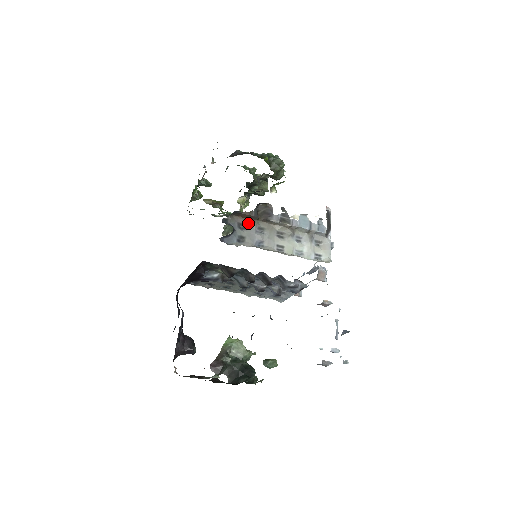
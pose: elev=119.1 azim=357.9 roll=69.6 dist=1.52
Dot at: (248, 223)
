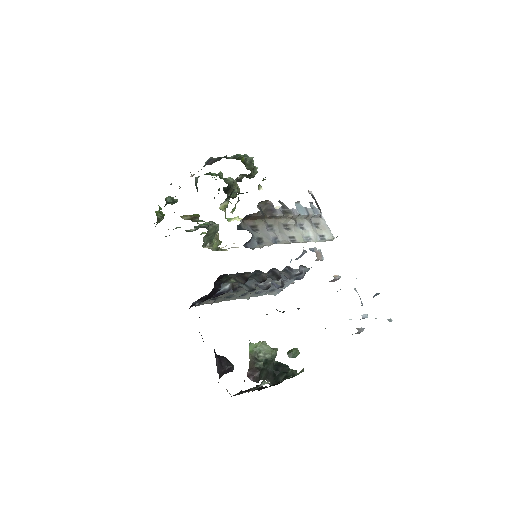
Dot at: (258, 224)
